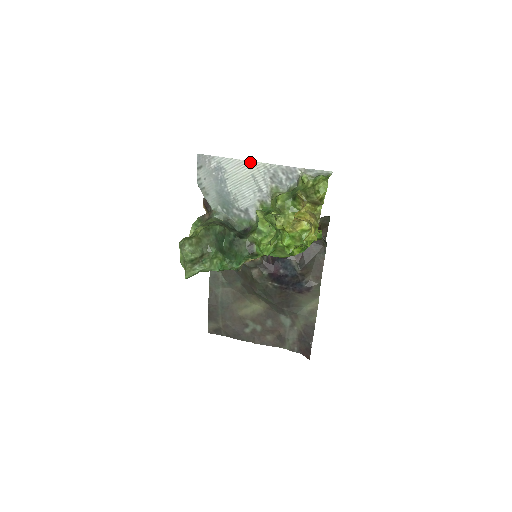
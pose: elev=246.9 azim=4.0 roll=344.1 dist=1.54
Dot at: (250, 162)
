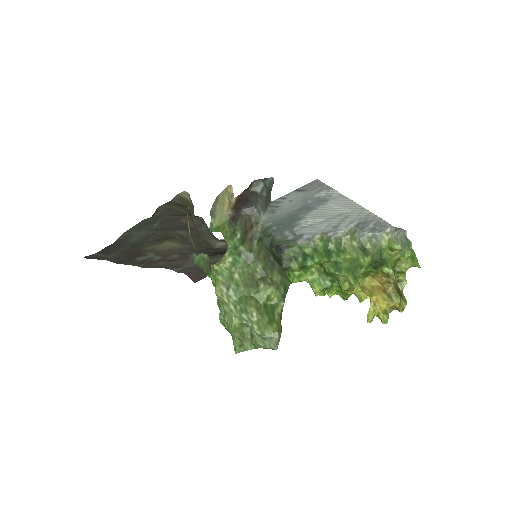
Dot at: (361, 207)
